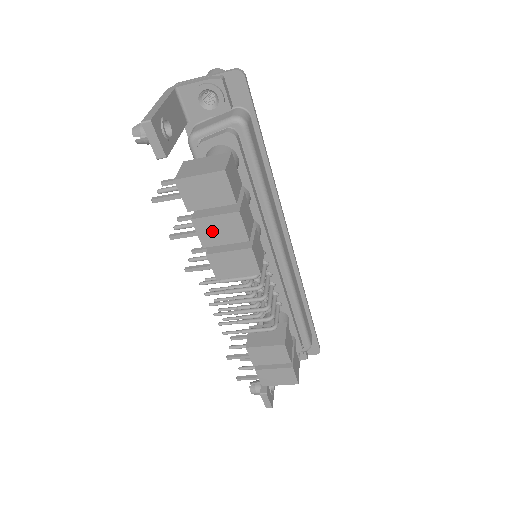
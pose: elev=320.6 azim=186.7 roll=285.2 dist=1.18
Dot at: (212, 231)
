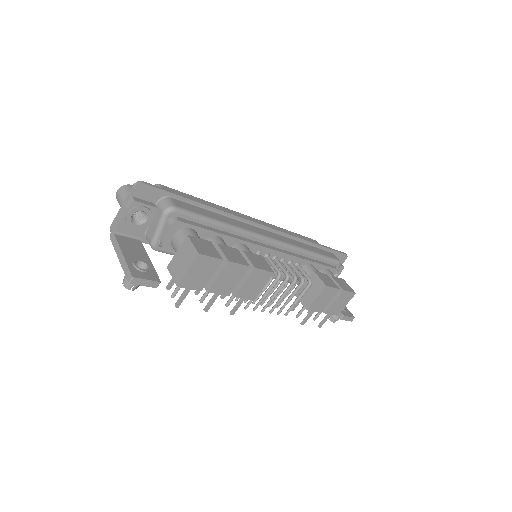
Dot at: (225, 284)
